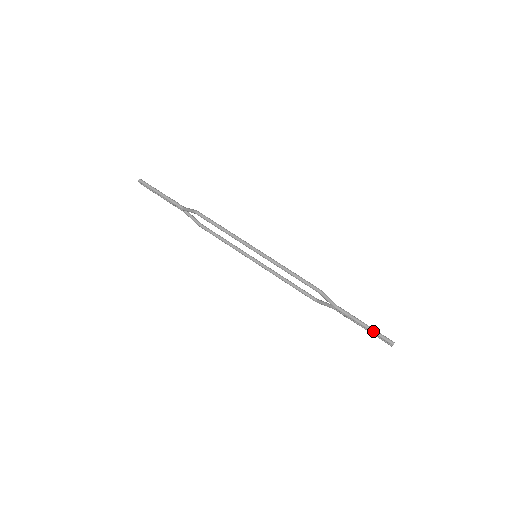
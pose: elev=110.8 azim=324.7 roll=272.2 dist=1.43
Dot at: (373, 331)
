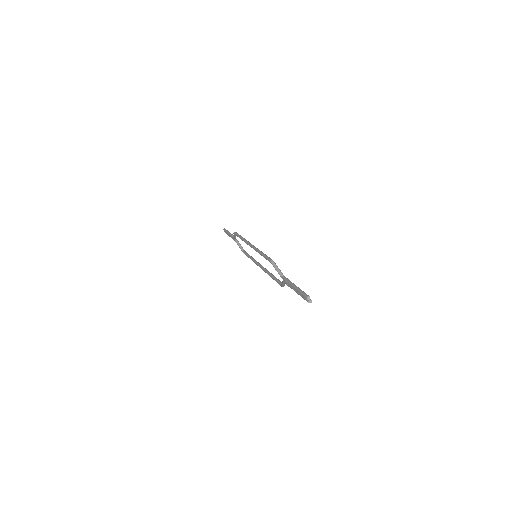
Dot at: (298, 289)
